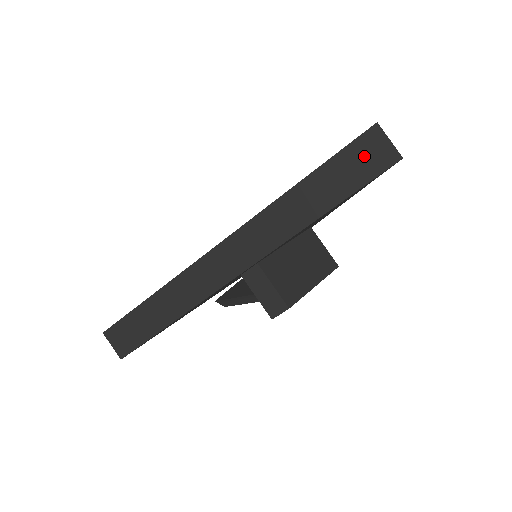
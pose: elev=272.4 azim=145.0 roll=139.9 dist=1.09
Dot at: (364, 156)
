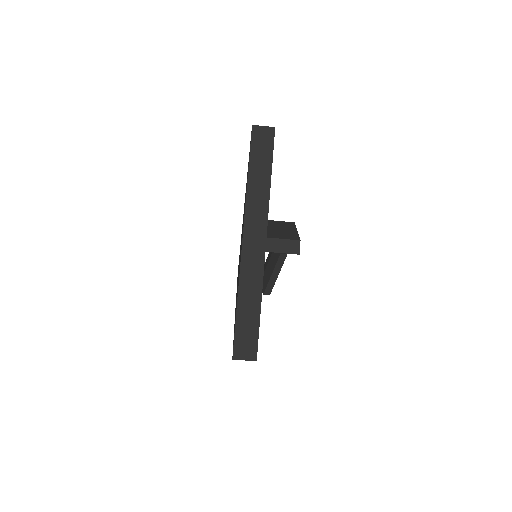
Dot at: (261, 141)
